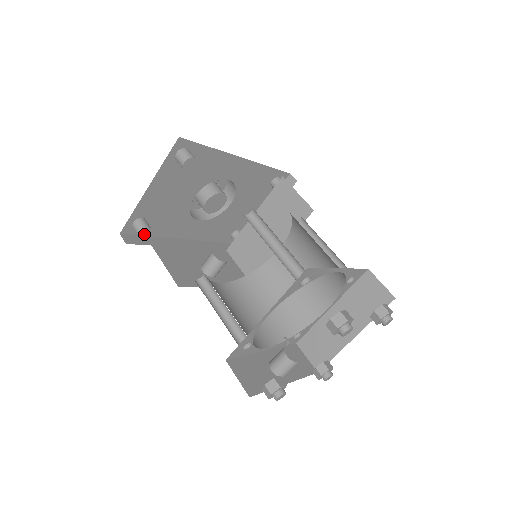
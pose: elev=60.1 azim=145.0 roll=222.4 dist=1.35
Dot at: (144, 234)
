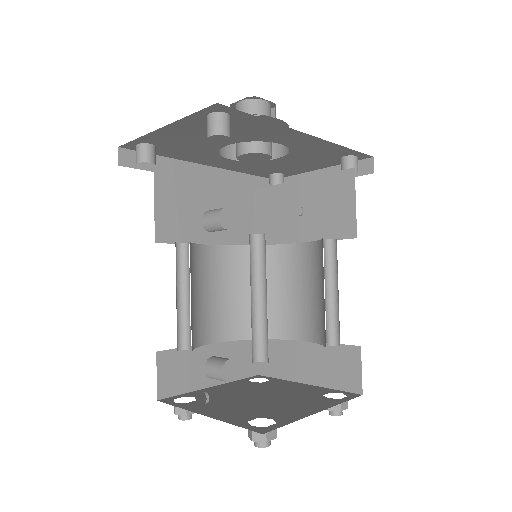
Dot at: occluded
